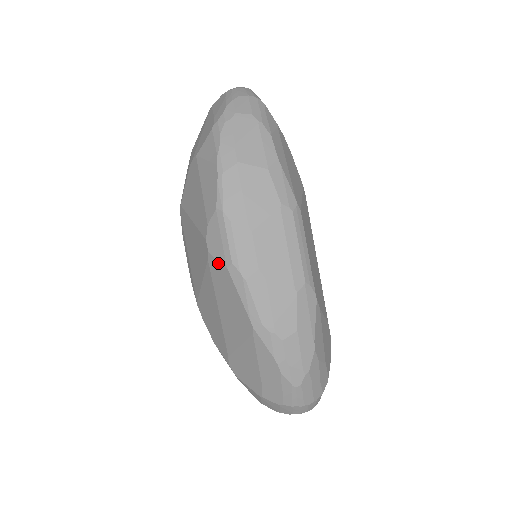
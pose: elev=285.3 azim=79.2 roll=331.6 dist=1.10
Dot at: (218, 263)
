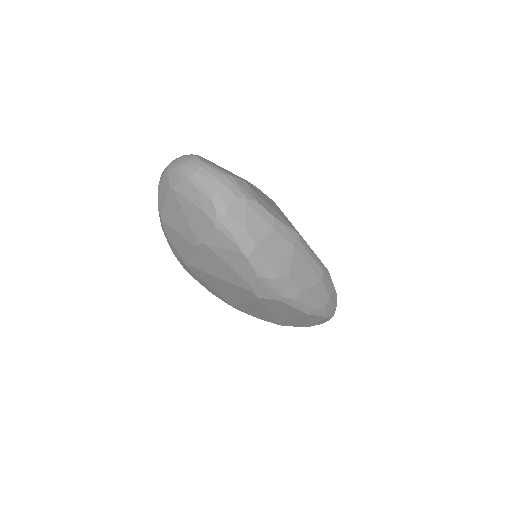
Dot at: (270, 300)
